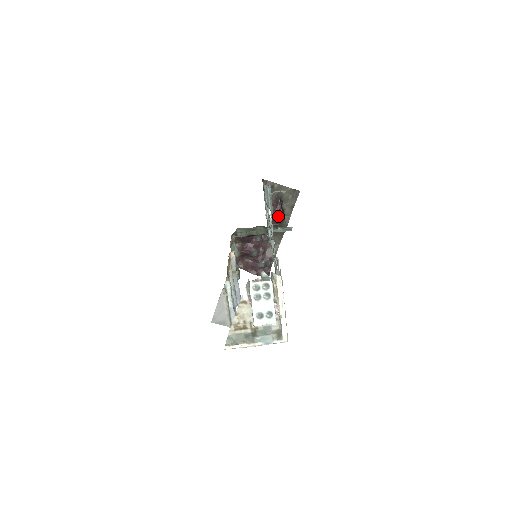
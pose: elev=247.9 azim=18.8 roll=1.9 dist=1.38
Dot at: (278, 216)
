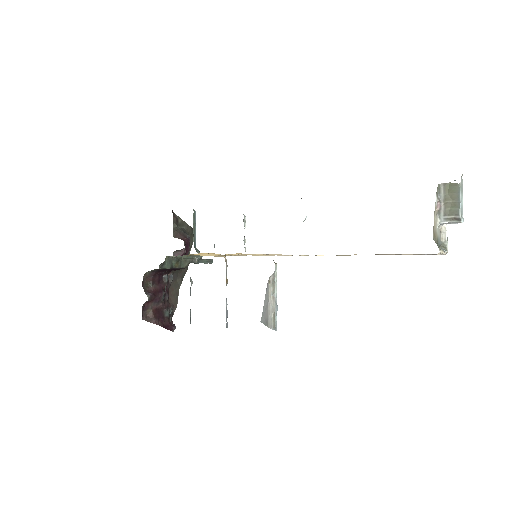
Dot at: (186, 253)
